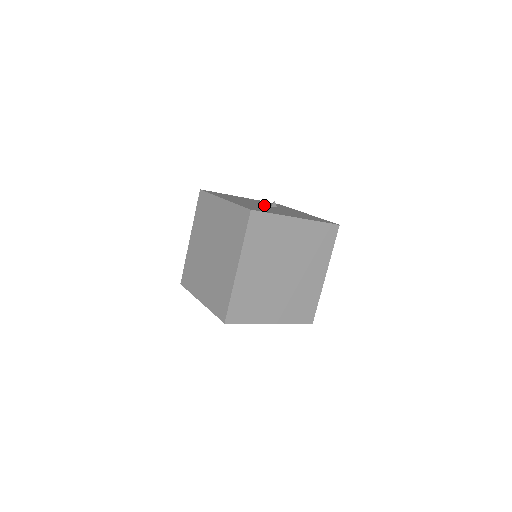
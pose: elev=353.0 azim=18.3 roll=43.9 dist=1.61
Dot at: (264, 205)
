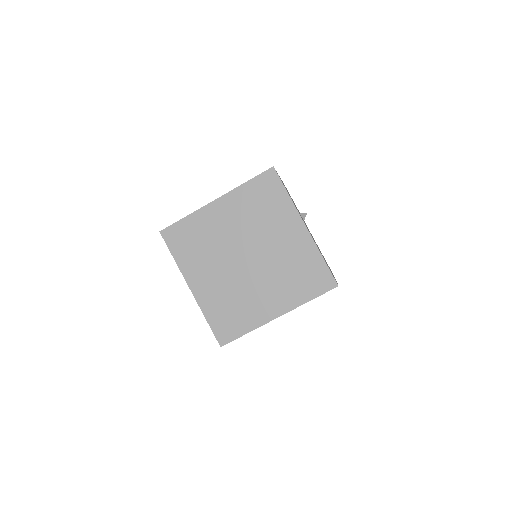
Dot at: occluded
